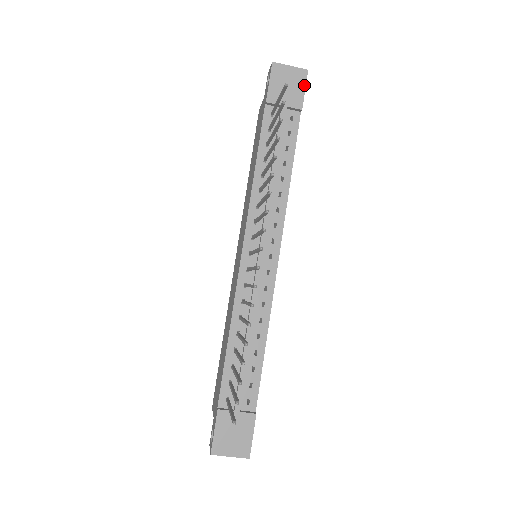
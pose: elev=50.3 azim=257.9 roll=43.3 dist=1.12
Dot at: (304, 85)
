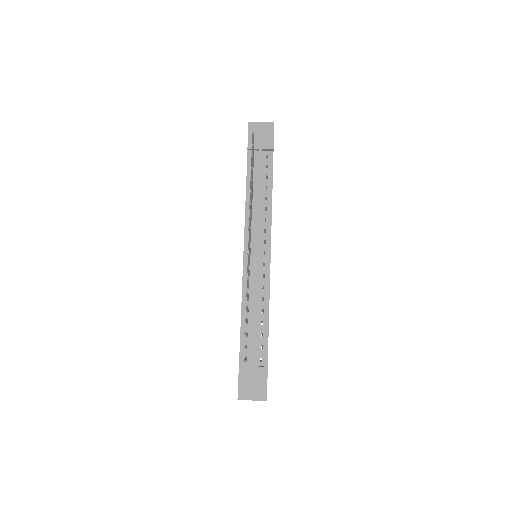
Dot at: (273, 133)
